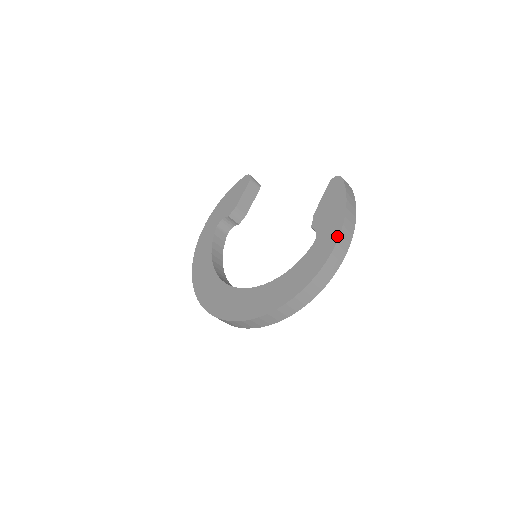
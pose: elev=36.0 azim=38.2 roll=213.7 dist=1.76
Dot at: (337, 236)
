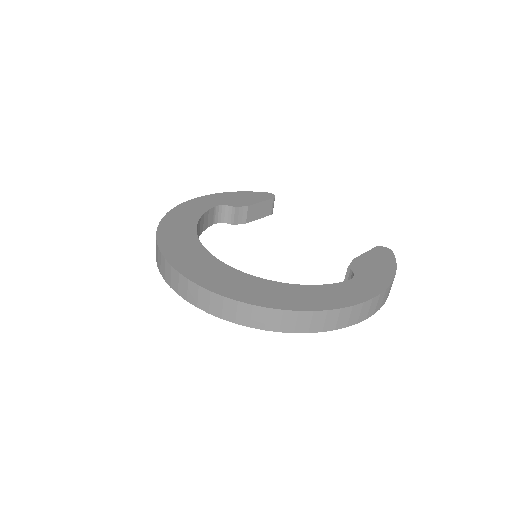
Dot at: (383, 289)
